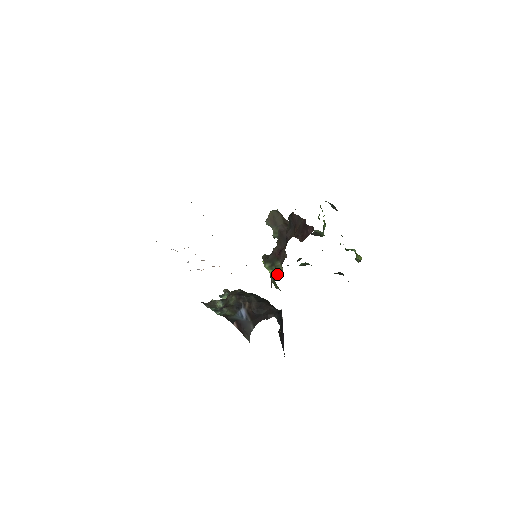
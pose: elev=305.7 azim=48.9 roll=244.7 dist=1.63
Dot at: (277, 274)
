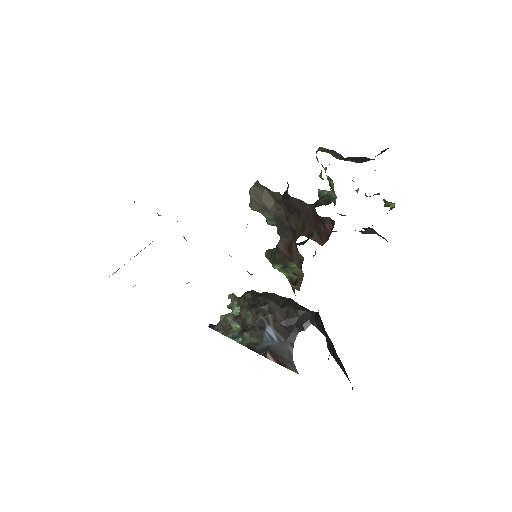
Dot at: (298, 281)
